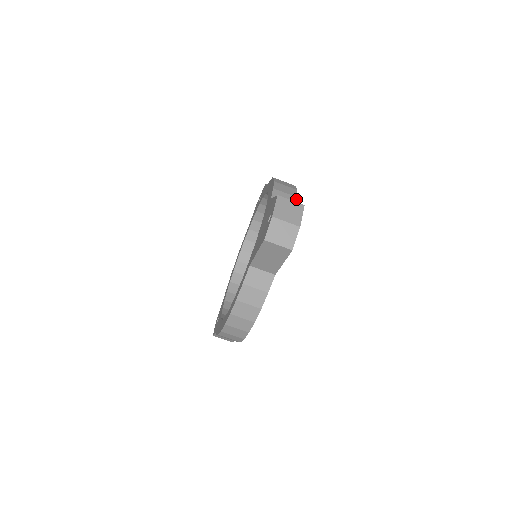
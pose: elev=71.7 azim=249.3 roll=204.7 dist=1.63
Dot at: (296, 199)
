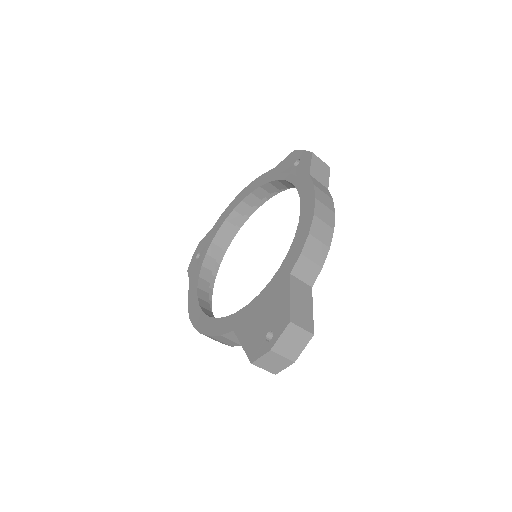
Dot at: (320, 271)
